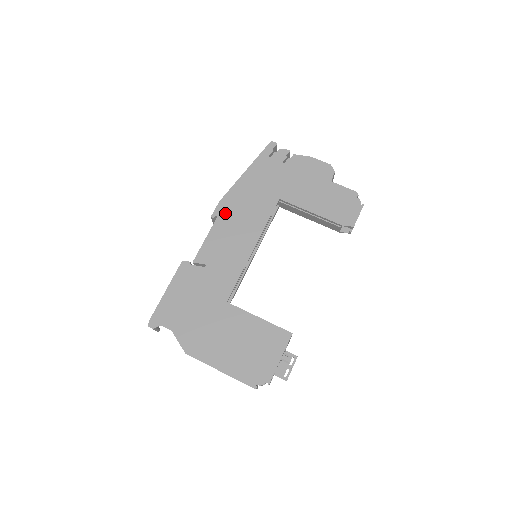
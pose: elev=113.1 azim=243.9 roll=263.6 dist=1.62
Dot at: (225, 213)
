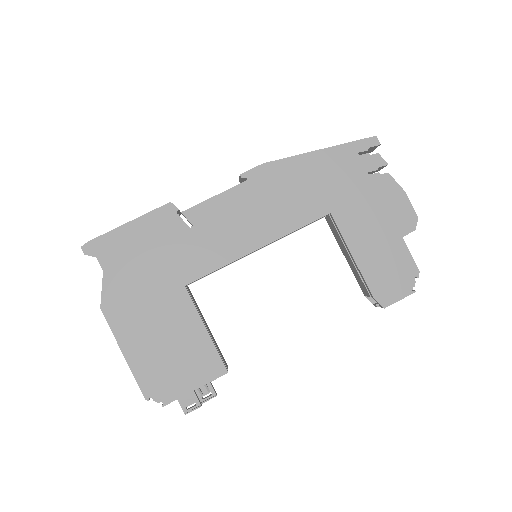
Dot at: (259, 183)
